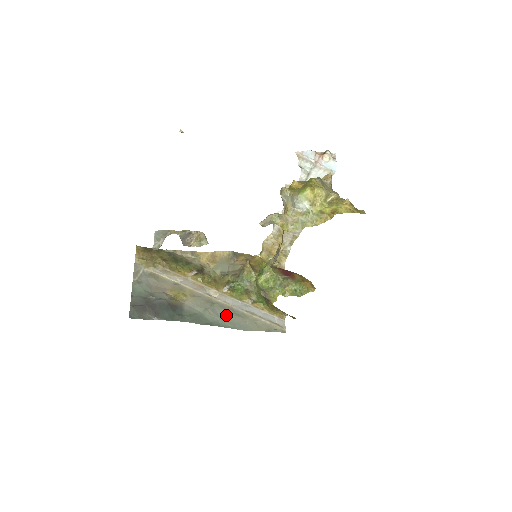
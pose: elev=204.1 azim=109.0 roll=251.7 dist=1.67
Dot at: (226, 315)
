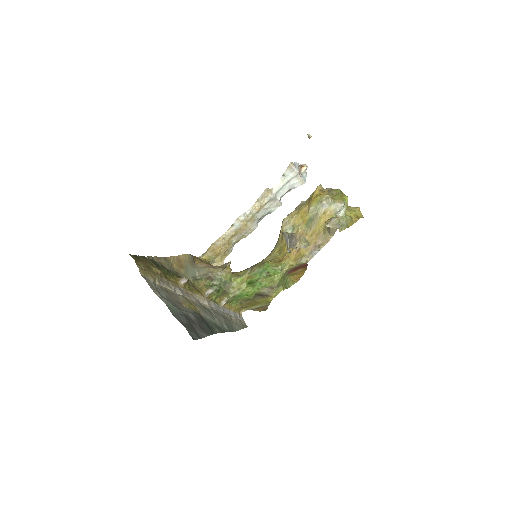
Dot at: (223, 320)
